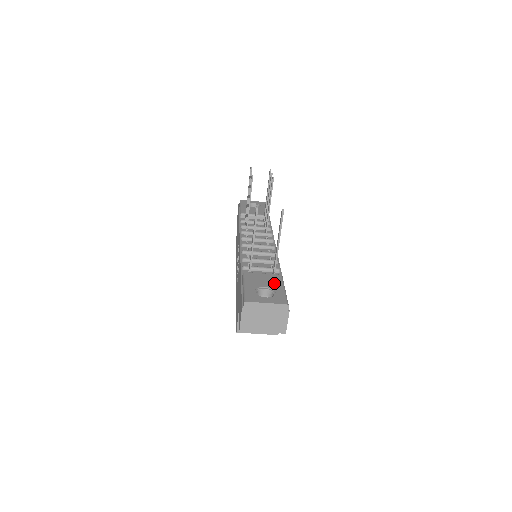
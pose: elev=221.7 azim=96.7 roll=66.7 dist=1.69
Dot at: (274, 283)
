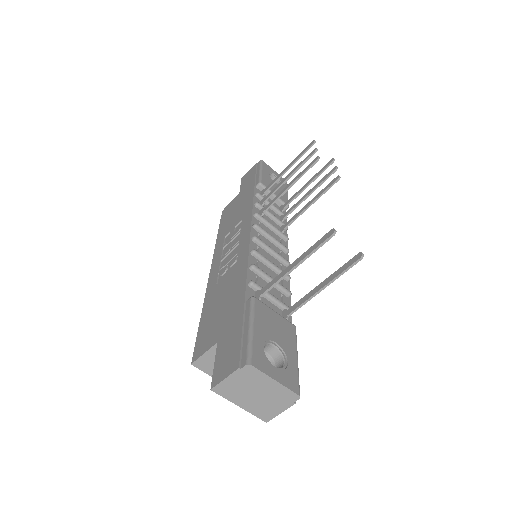
Dot at: (287, 340)
